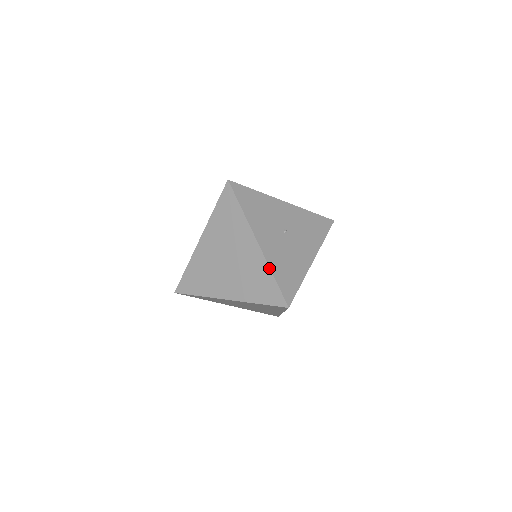
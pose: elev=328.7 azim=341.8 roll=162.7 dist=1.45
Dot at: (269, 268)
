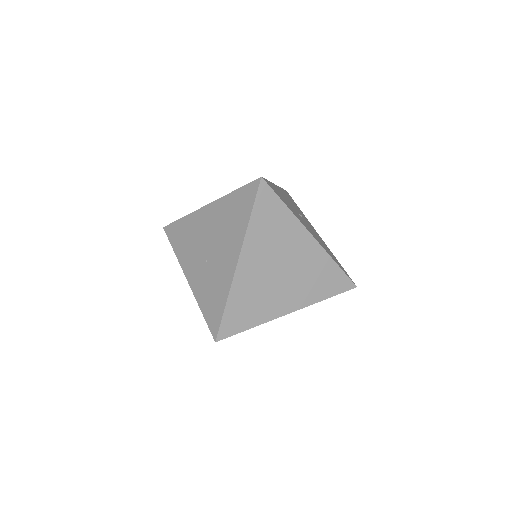
Dot at: (331, 258)
